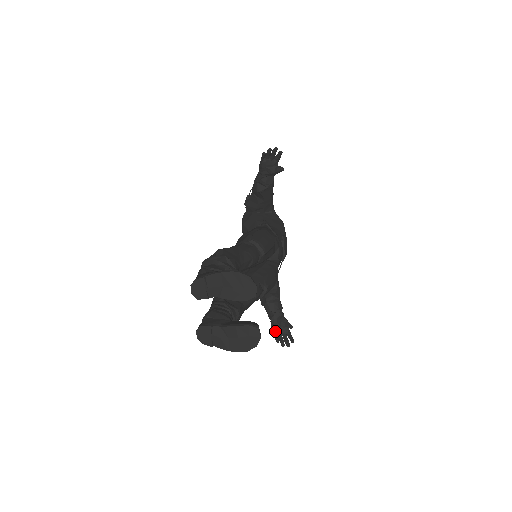
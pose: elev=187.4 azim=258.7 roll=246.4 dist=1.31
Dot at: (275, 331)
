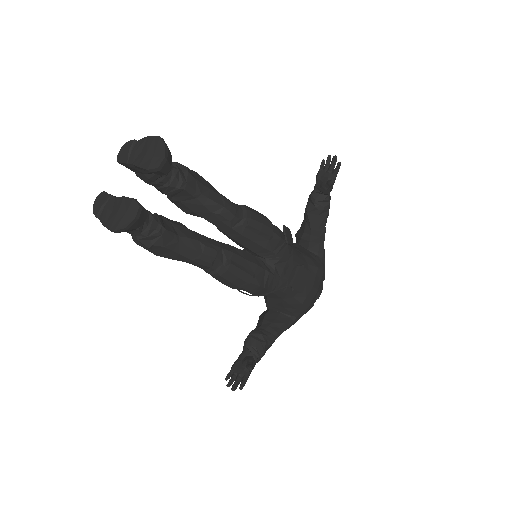
Dot at: (233, 367)
